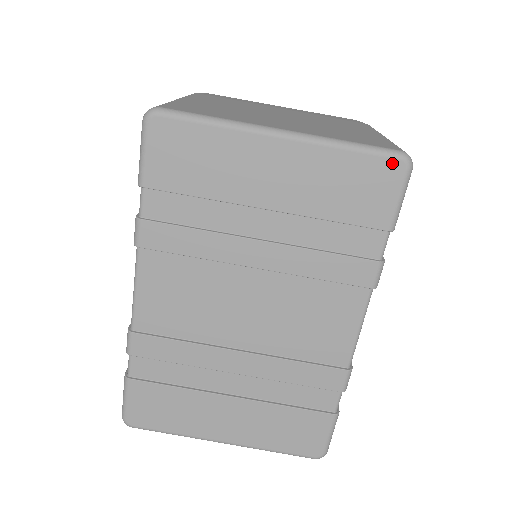
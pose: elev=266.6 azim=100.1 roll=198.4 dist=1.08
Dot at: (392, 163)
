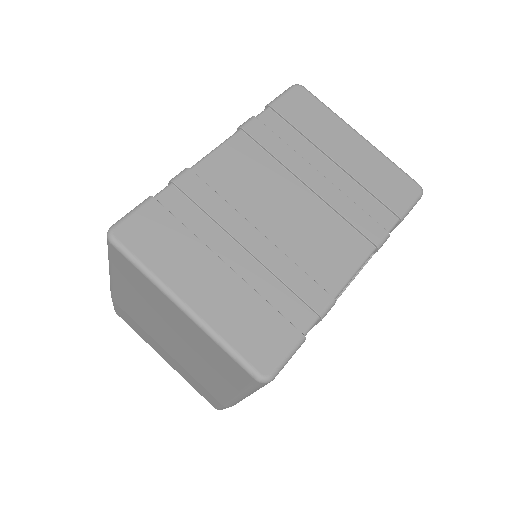
Dot at: (413, 184)
